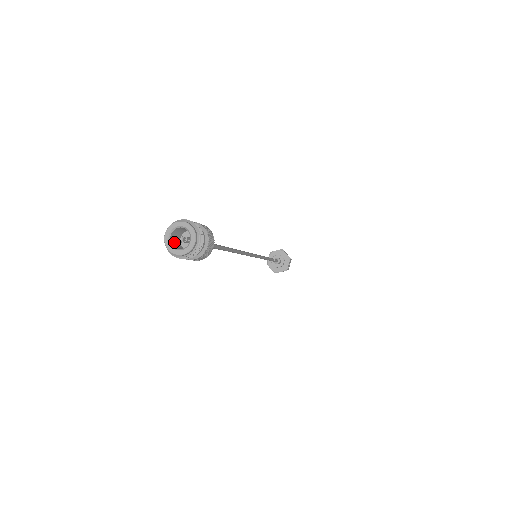
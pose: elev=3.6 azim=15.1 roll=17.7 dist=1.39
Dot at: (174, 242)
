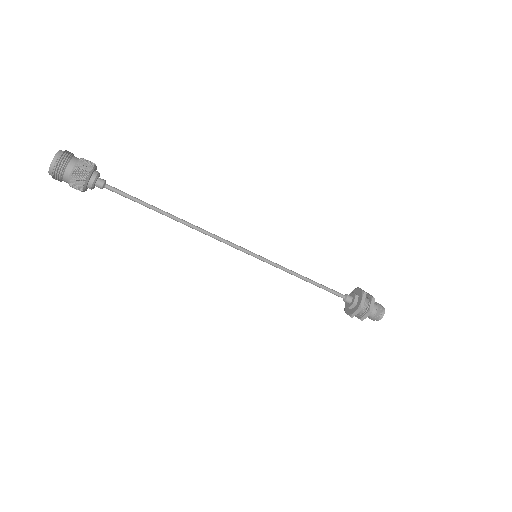
Dot at: occluded
